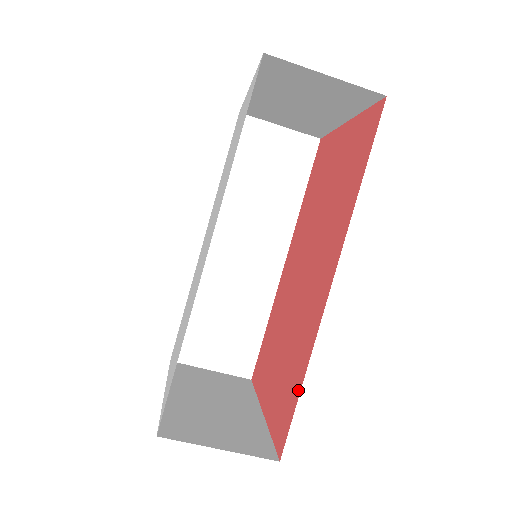
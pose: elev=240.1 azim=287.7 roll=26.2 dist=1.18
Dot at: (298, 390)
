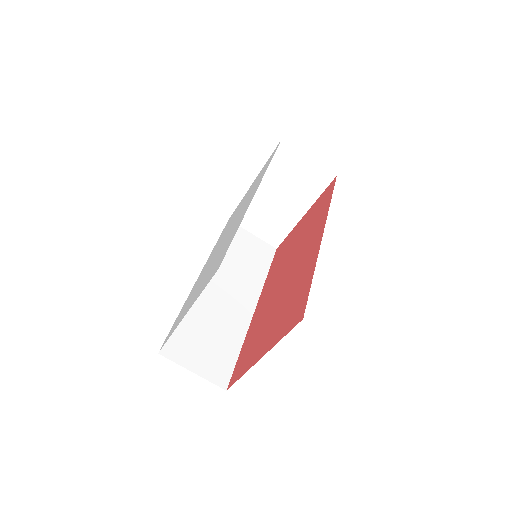
Dot at: (309, 283)
